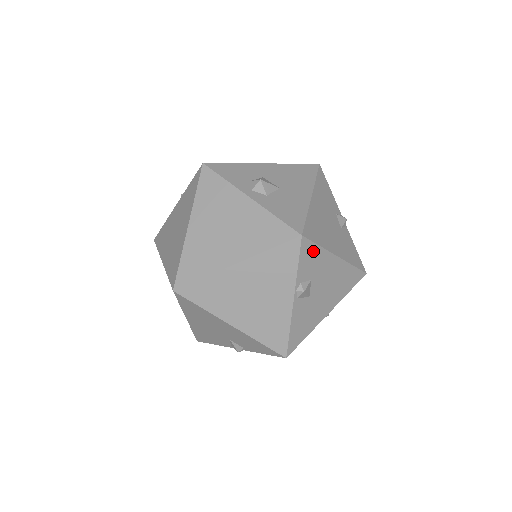
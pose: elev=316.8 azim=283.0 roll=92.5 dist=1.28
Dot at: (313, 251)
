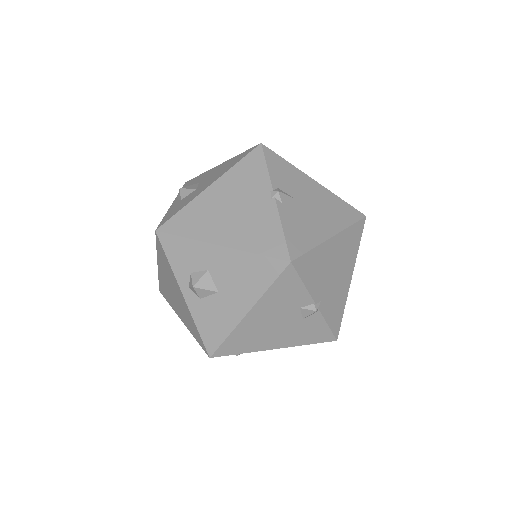
Dot at: (234, 354)
